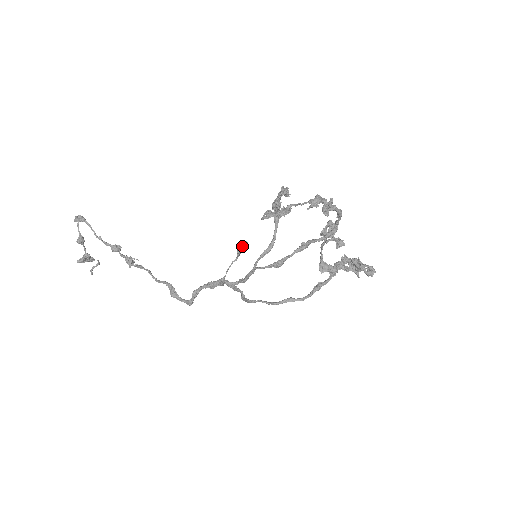
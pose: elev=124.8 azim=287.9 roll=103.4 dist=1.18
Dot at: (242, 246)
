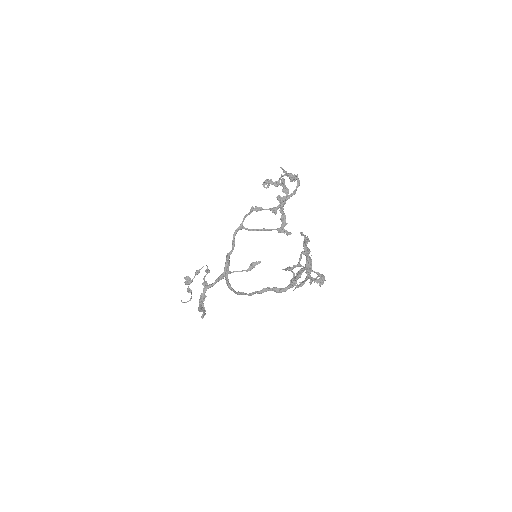
Dot at: (256, 262)
